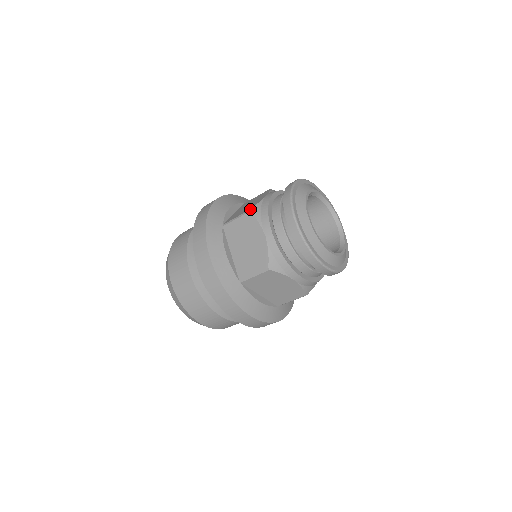
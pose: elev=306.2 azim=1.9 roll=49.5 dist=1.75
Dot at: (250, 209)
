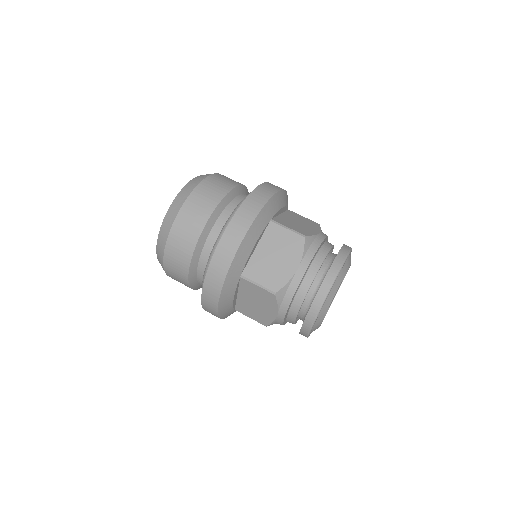
Dot at: (306, 235)
